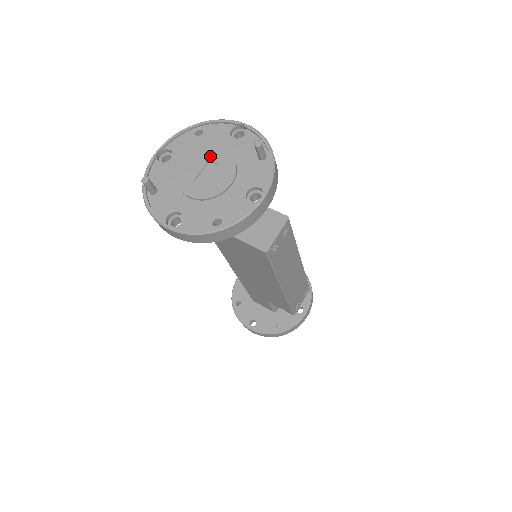
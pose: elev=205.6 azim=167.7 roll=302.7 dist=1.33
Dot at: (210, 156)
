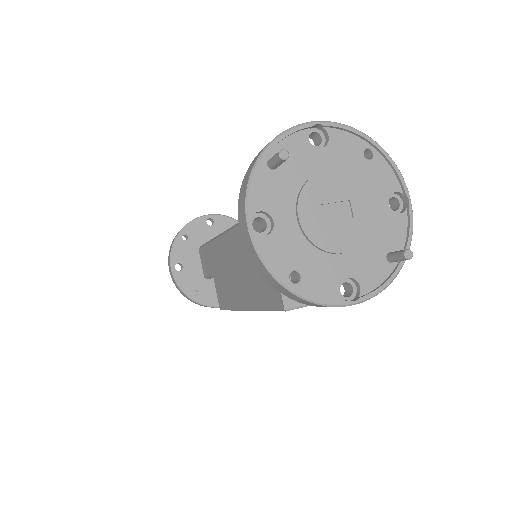
Dot at: (355, 197)
